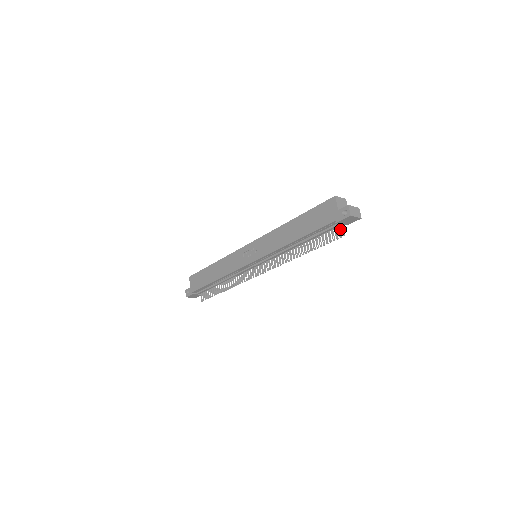
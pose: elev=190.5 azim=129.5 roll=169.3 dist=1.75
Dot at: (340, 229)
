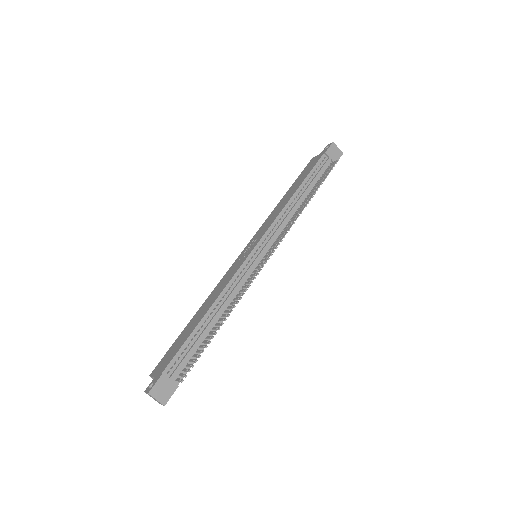
Dot at: (331, 165)
